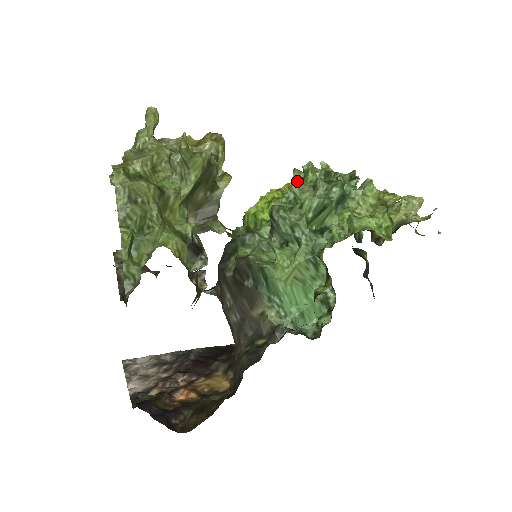
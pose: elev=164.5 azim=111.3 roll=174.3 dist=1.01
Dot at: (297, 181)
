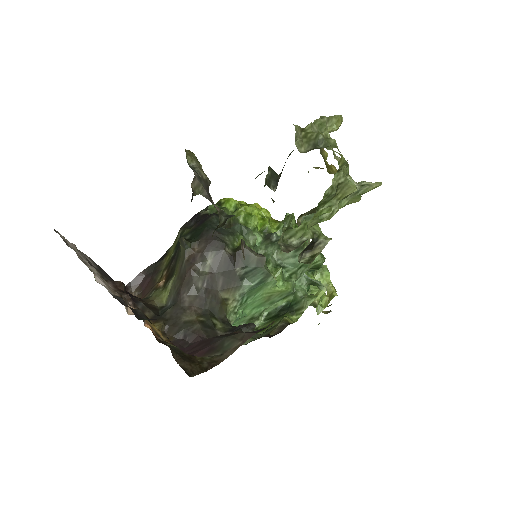
Dot at: (293, 225)
